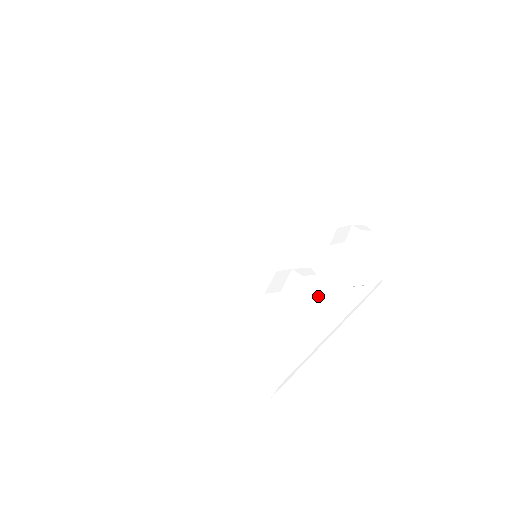
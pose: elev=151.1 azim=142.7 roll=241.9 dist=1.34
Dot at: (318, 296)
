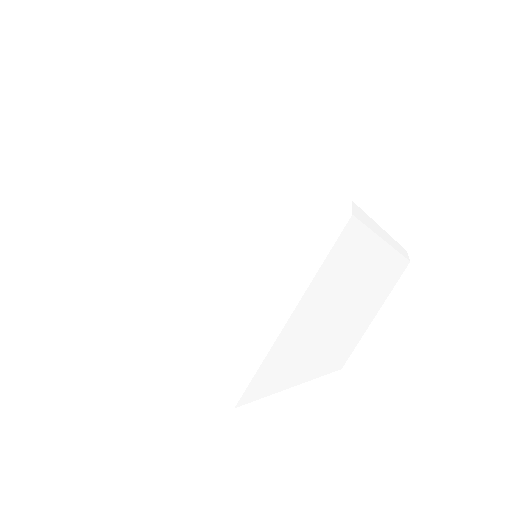
Dot at: occluded
